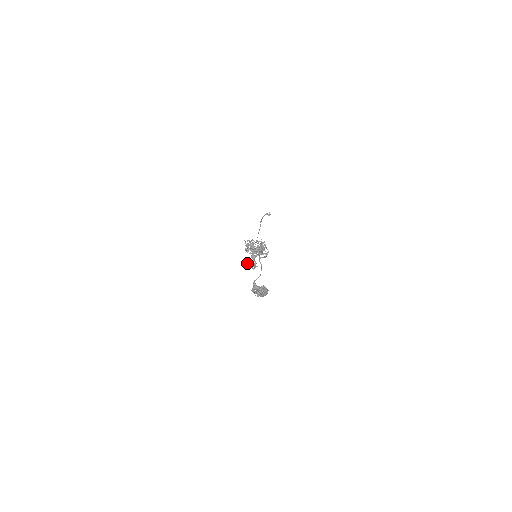
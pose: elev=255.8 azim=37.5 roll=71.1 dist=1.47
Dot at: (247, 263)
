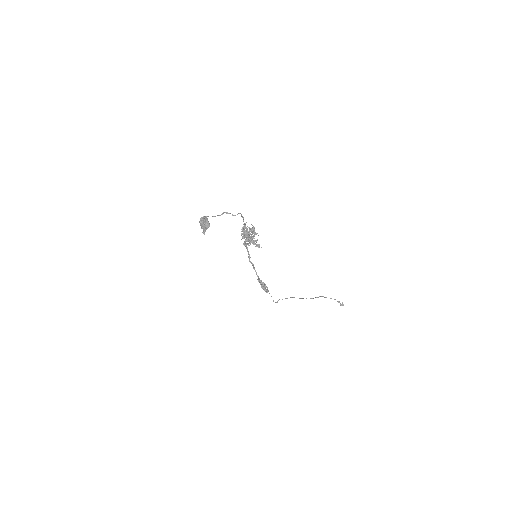
Dot at: occluded
